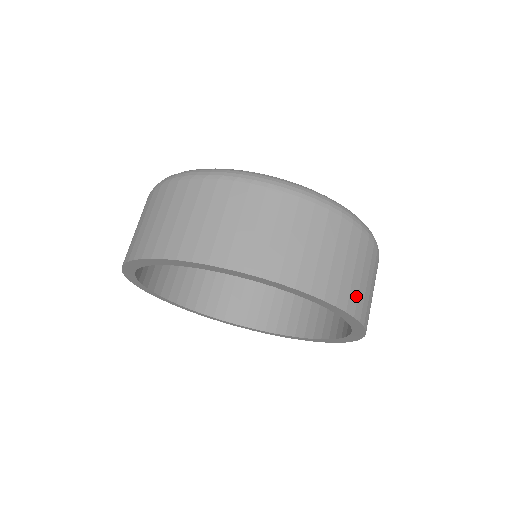
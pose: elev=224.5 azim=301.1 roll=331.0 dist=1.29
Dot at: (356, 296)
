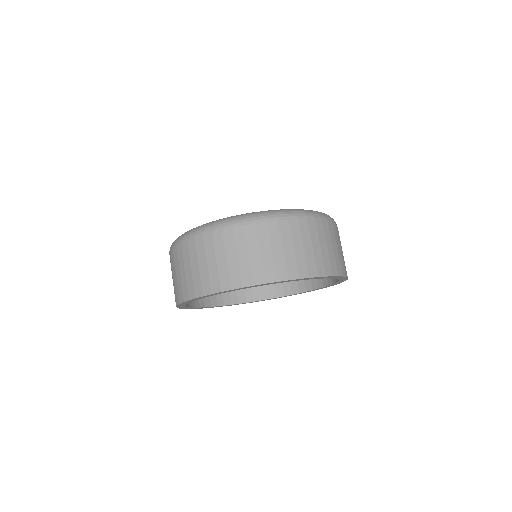
Dot at: (329, 262)
